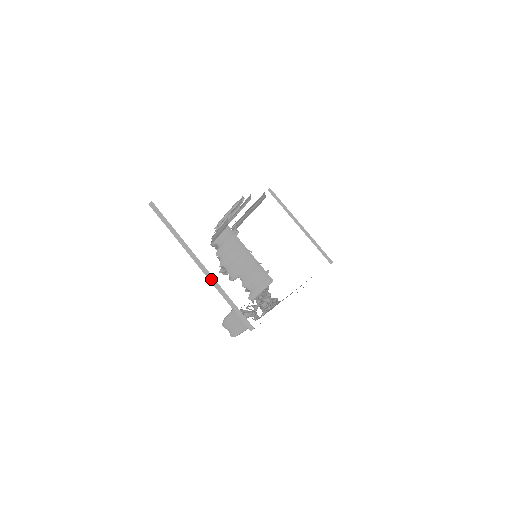
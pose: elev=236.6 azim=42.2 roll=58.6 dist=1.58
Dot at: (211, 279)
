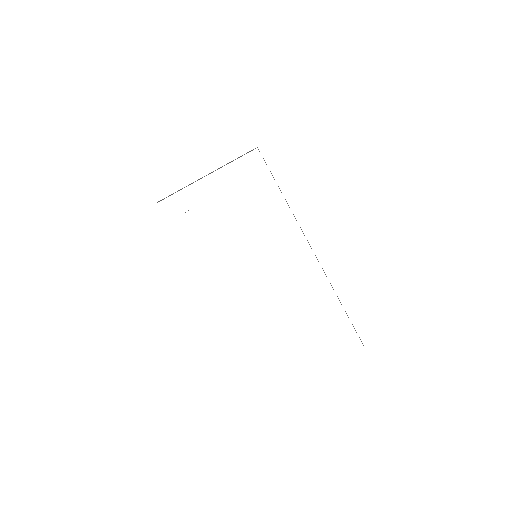
Dot at: occluded
